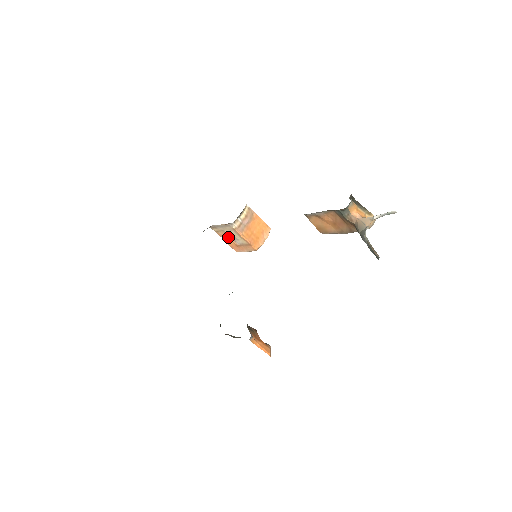
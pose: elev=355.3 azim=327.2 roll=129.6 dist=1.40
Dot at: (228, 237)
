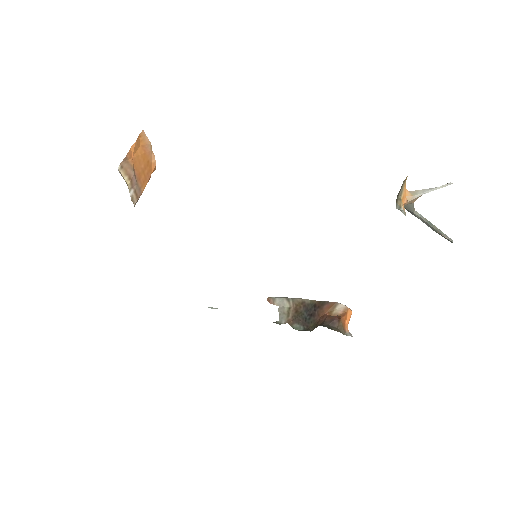
Dot at: occluded
